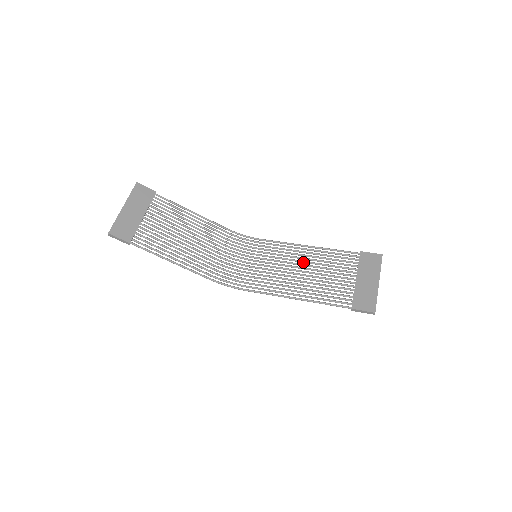
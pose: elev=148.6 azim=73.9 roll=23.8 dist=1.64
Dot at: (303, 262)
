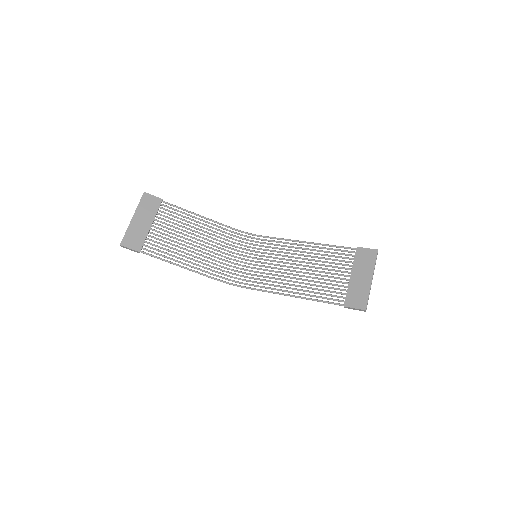
Dot at: occluded
